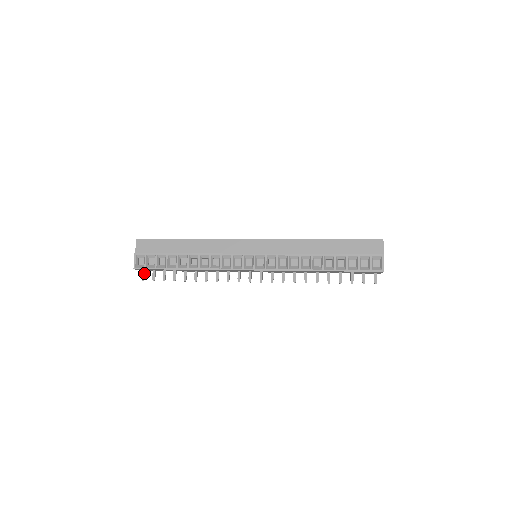
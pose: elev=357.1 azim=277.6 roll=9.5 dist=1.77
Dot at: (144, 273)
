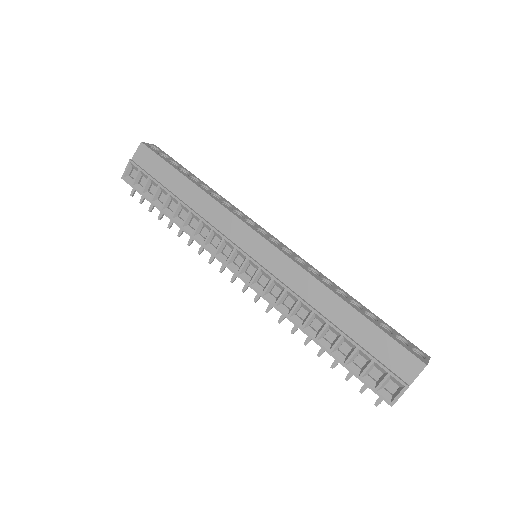
Dot at: occluded
